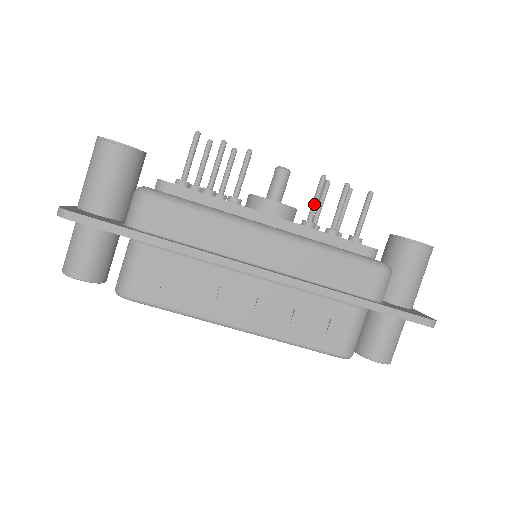
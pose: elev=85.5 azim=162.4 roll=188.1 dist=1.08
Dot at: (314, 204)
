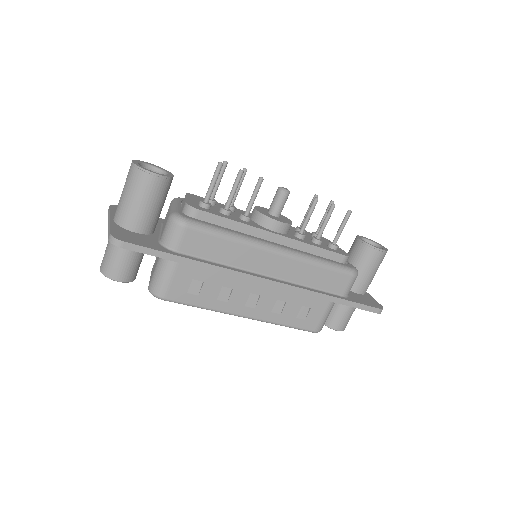
Dot at: (307, 220)
